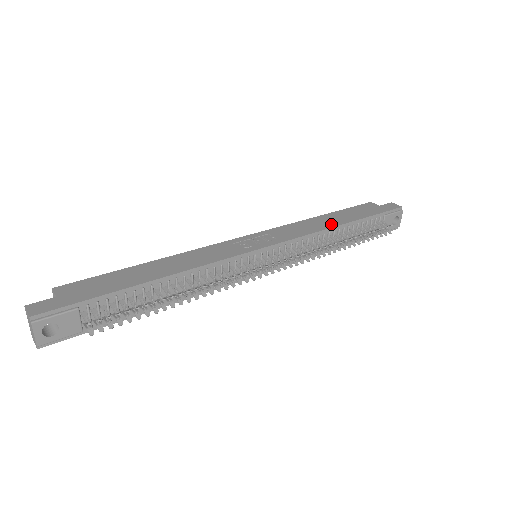
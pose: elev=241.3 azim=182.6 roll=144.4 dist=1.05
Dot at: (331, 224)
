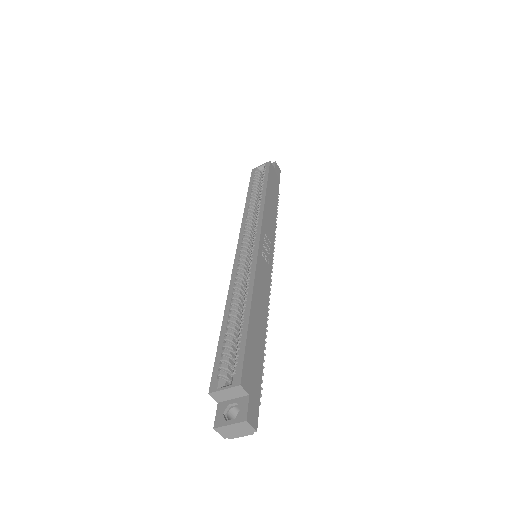
Dot at: (275, 208)
